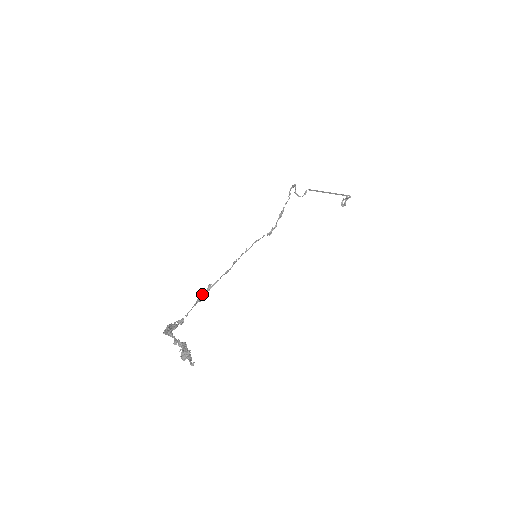
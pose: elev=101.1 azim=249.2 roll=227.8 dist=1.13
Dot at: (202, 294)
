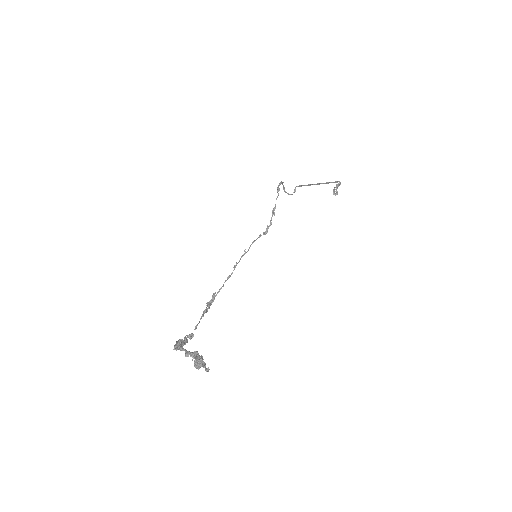
Dot at: (207, 304)
